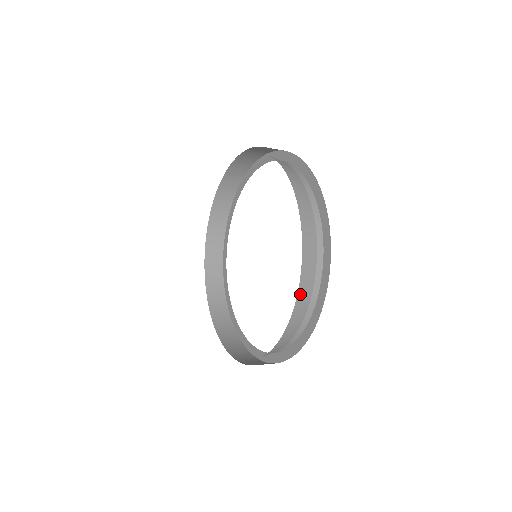
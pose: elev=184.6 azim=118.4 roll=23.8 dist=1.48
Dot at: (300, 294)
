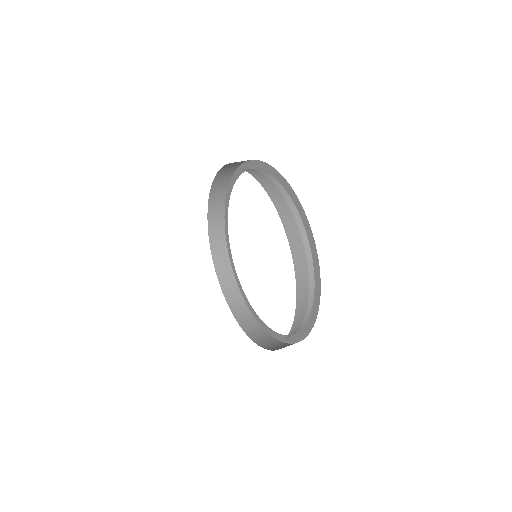
Dot at: occluded
